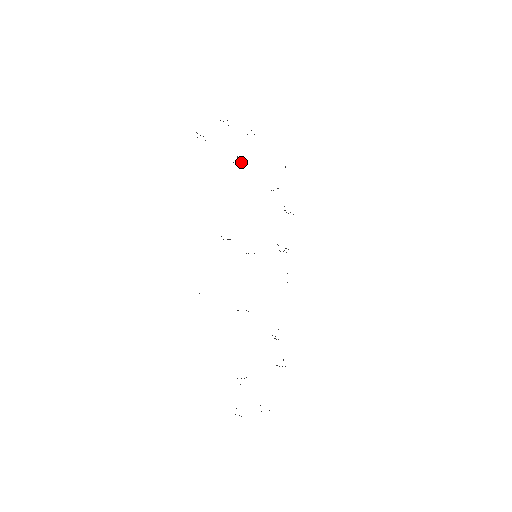
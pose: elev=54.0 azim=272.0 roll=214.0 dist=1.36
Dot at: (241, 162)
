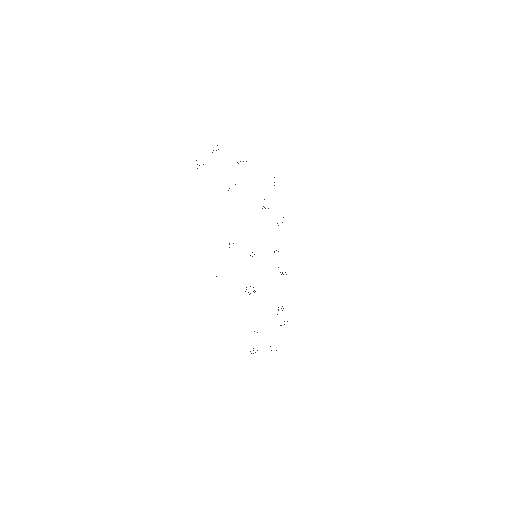
Dot at: (235, 184)
